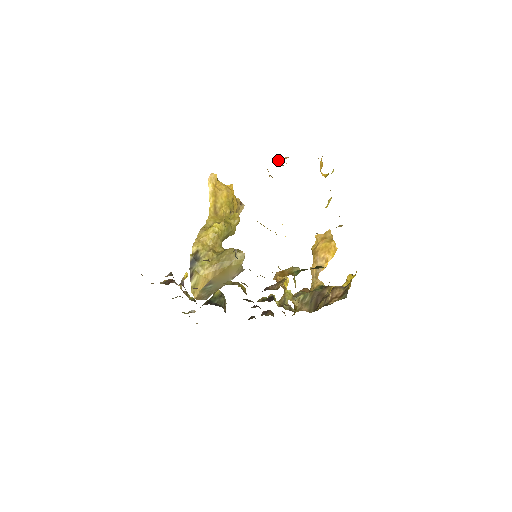
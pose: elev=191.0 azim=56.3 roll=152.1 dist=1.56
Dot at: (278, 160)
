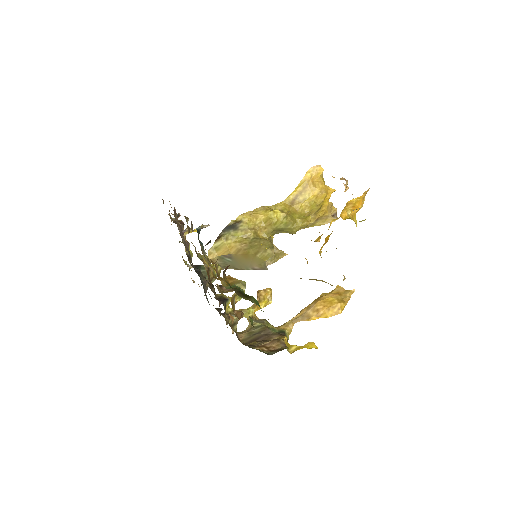
Dot at: occluded
